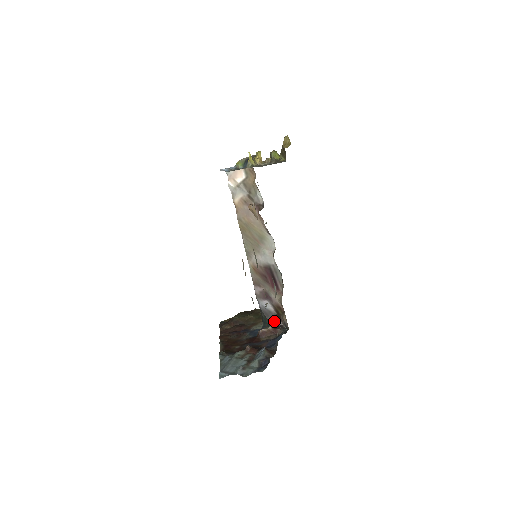
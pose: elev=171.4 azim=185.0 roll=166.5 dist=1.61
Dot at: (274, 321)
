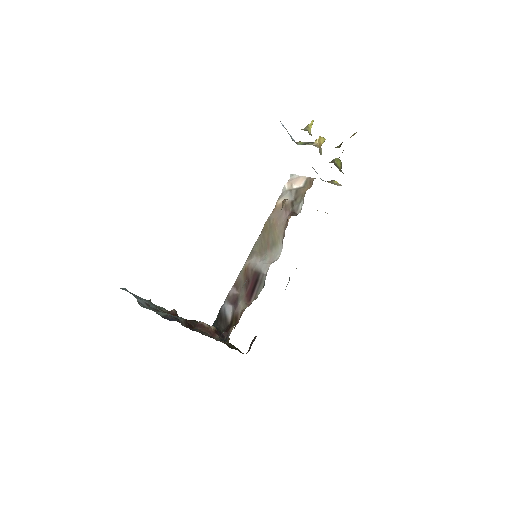
Dot at: (222, 329)
